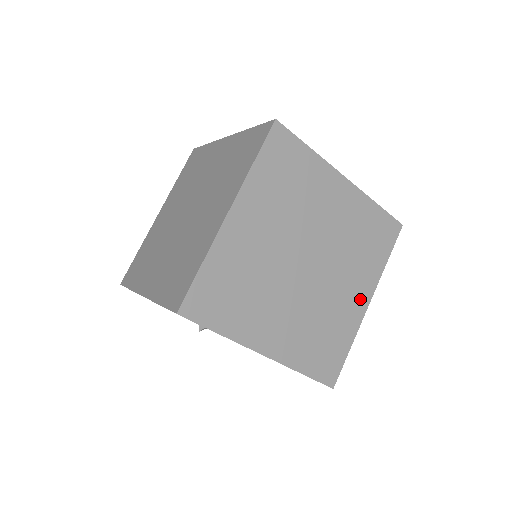
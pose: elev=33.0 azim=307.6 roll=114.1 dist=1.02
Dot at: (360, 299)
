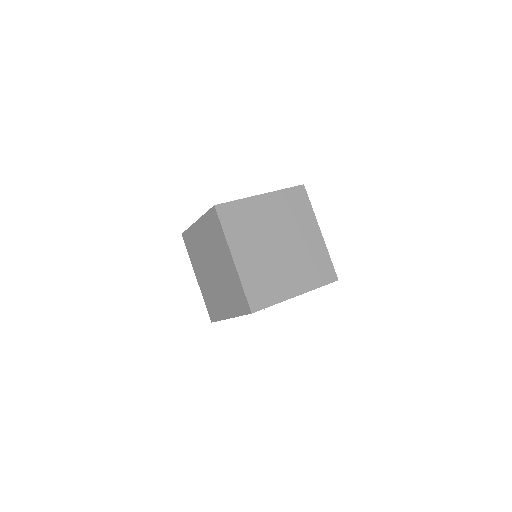
Dot at: (315, 234)
